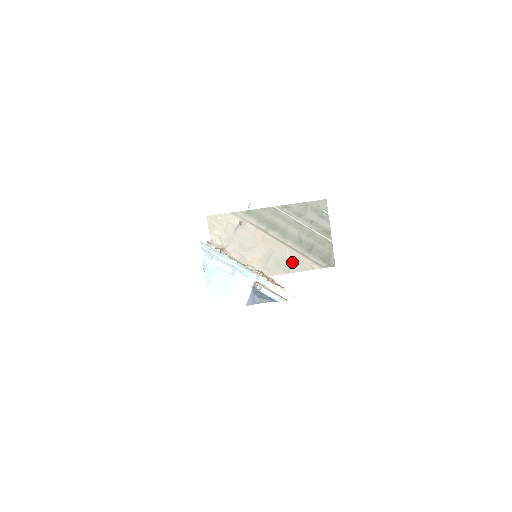
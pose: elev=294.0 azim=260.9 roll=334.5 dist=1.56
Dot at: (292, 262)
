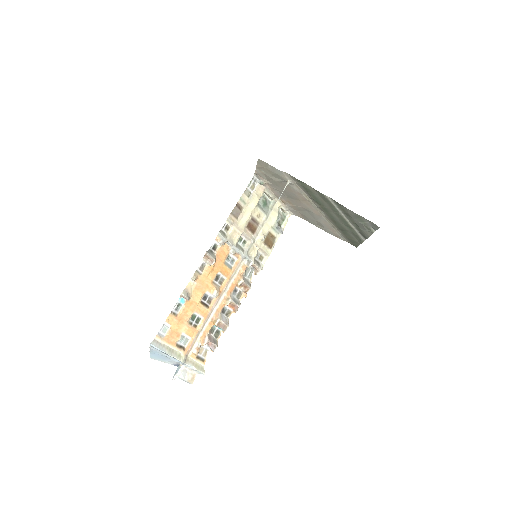
Dot at: (321, 224)
